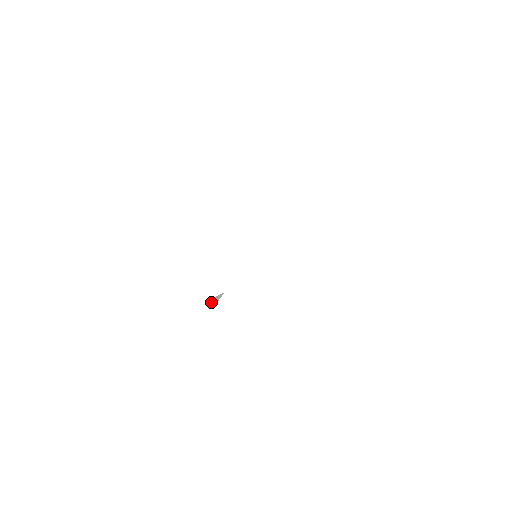
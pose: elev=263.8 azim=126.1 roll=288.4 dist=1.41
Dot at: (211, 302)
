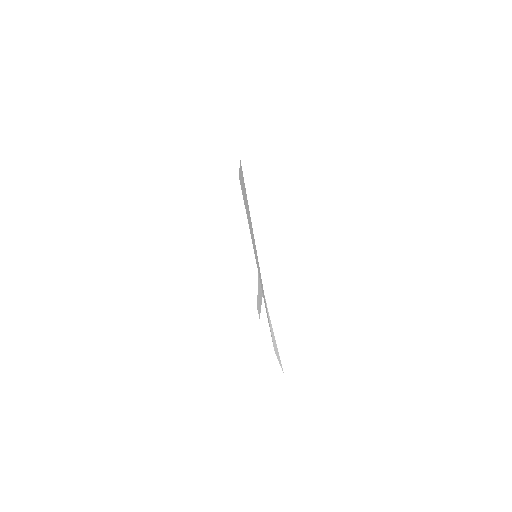
Dot at: (258, 313)
